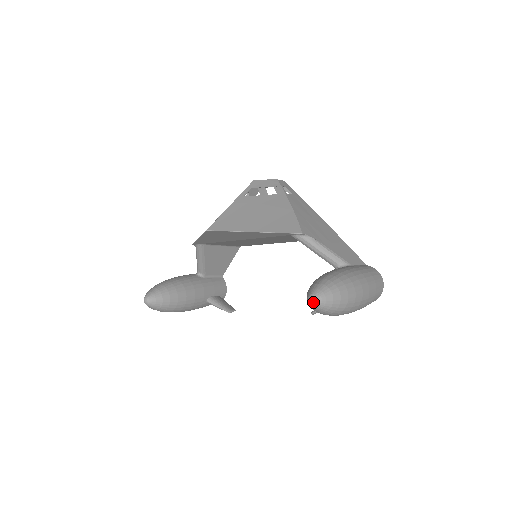
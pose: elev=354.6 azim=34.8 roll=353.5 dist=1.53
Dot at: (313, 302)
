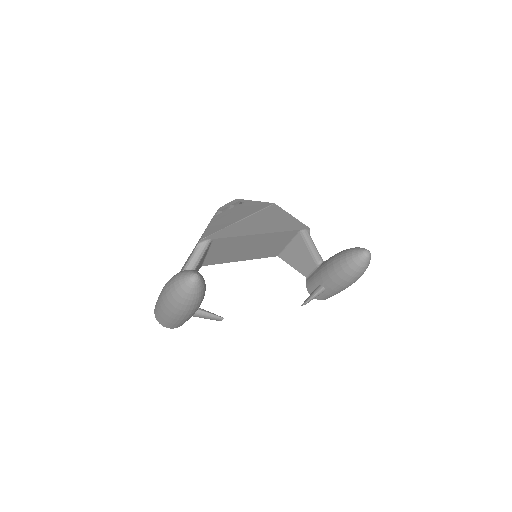
Dot at: (369, 253)
